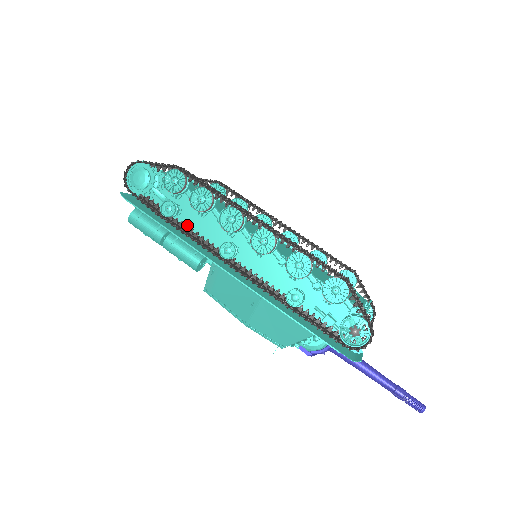
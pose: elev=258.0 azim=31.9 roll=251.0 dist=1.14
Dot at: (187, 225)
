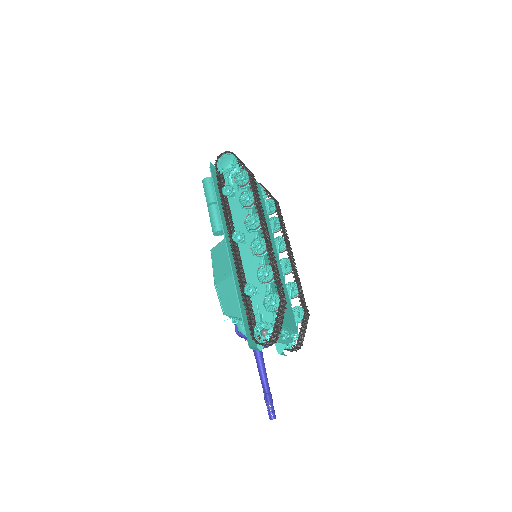
Dot at: occluded
